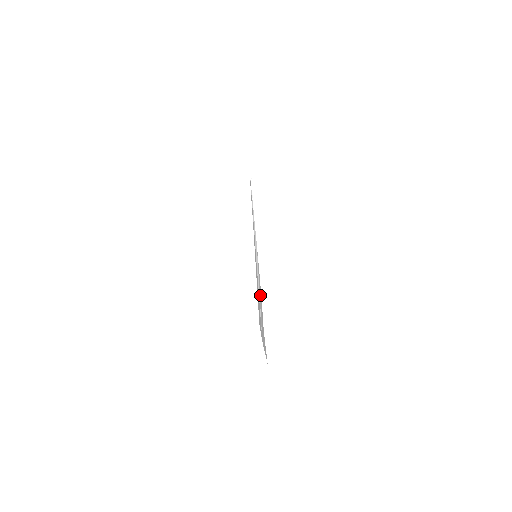
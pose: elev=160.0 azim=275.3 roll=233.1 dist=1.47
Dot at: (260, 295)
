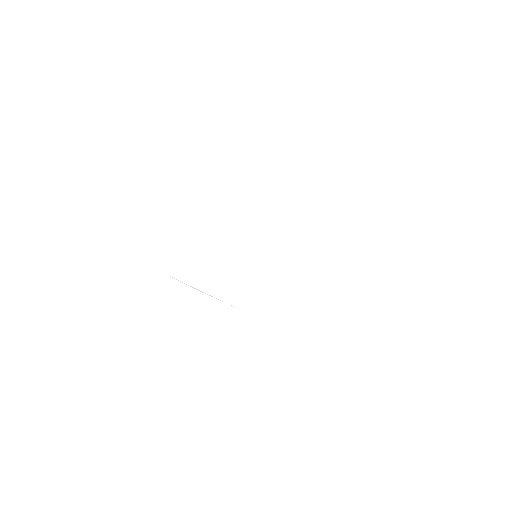
Dot at: (308, 210)
